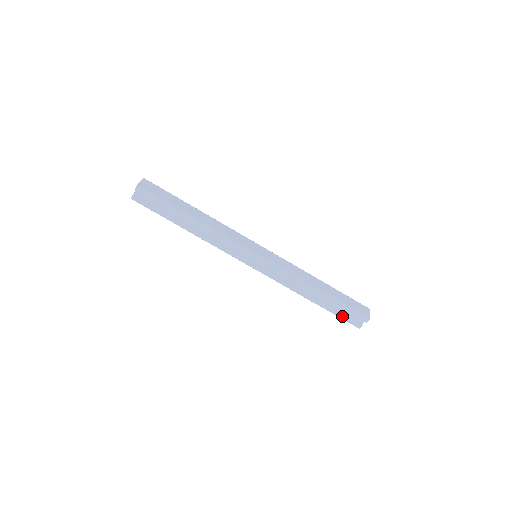
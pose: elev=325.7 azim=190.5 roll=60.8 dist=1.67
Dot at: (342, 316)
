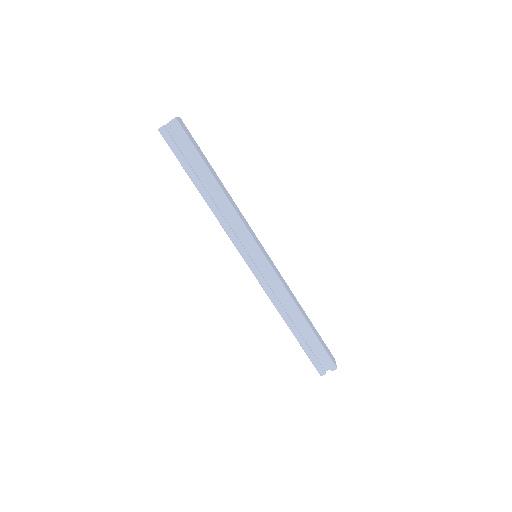
Dot at: (312, 356)
